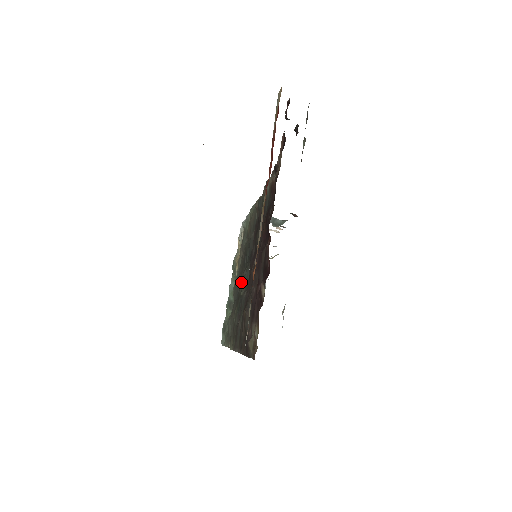
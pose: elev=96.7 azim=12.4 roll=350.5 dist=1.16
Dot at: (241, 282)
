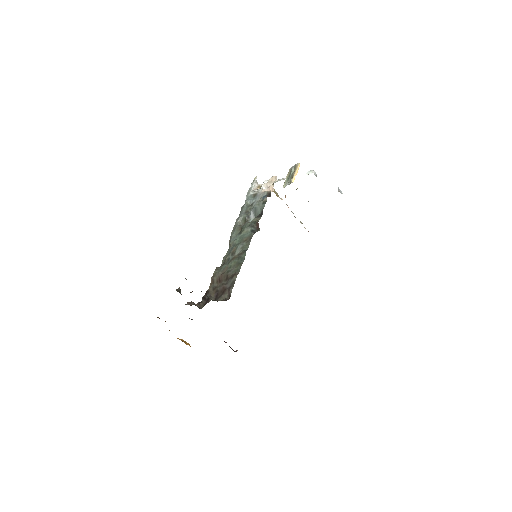
Dot at: occluded
